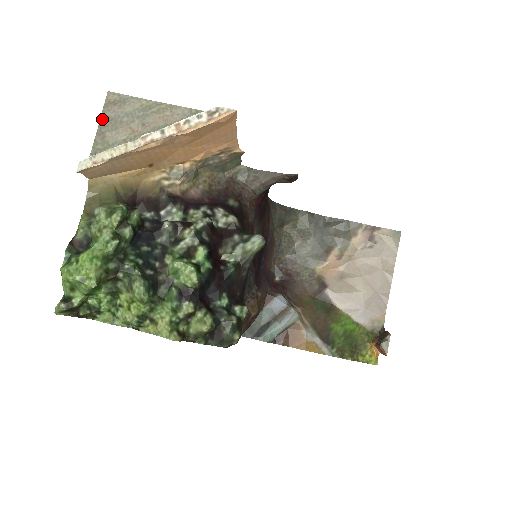
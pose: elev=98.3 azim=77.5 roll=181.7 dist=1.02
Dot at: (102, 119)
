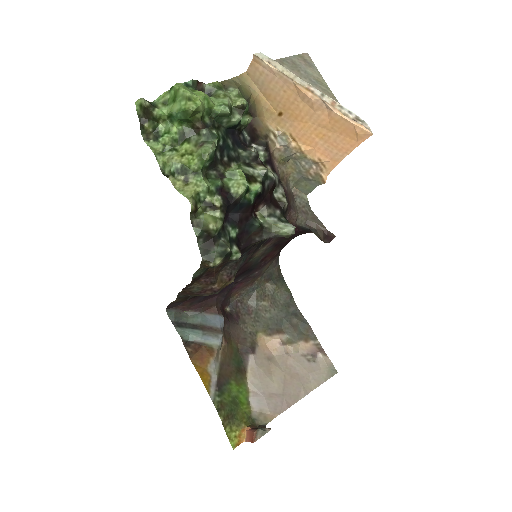
Dot at: (290, 58)
